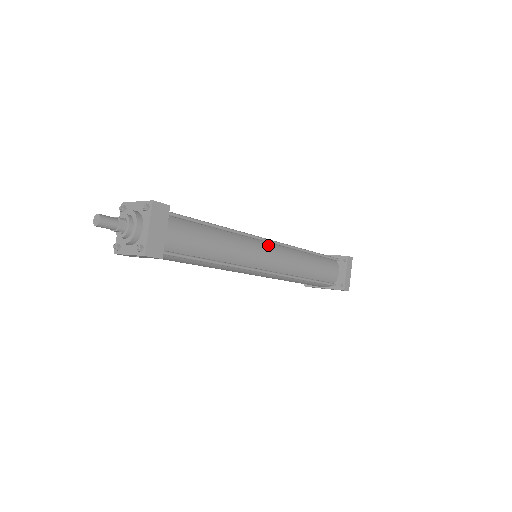
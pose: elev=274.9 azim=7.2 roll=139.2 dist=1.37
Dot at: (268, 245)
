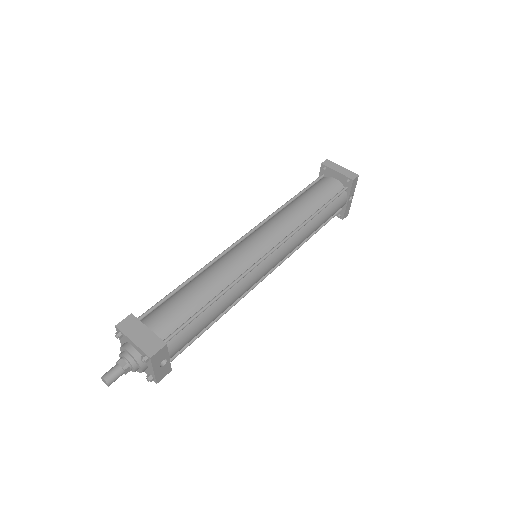
Dot at: (246, 240)
